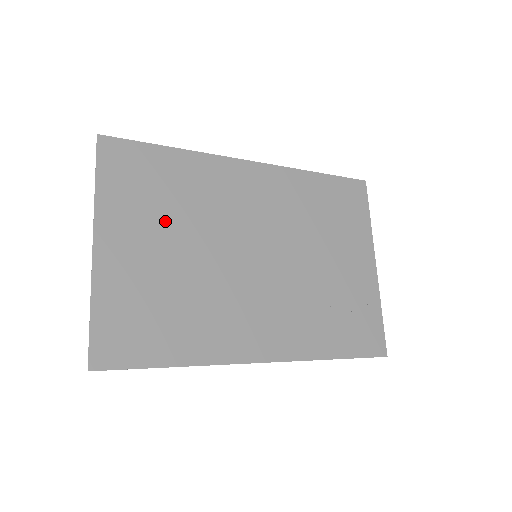
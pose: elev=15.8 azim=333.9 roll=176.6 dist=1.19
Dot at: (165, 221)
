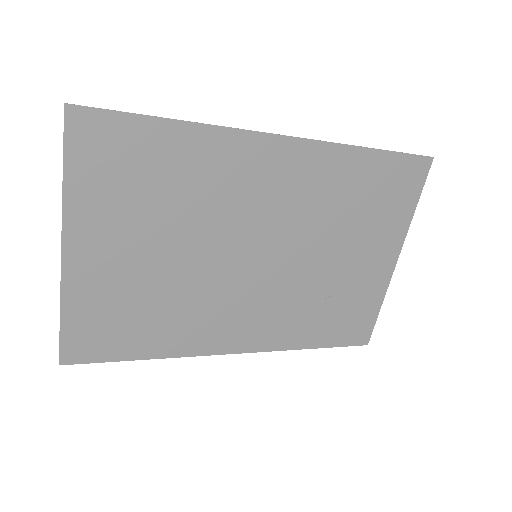
Dot at: (151, 220)
